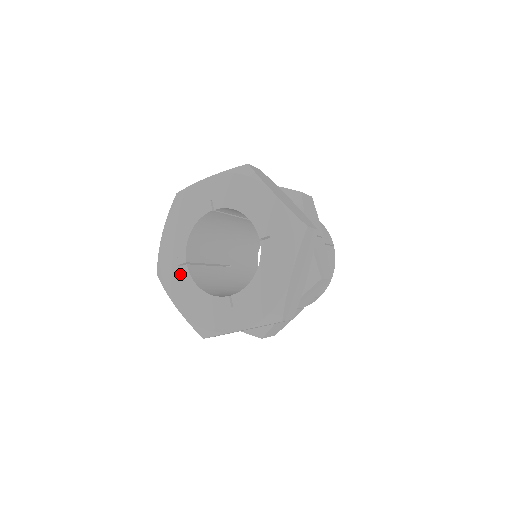
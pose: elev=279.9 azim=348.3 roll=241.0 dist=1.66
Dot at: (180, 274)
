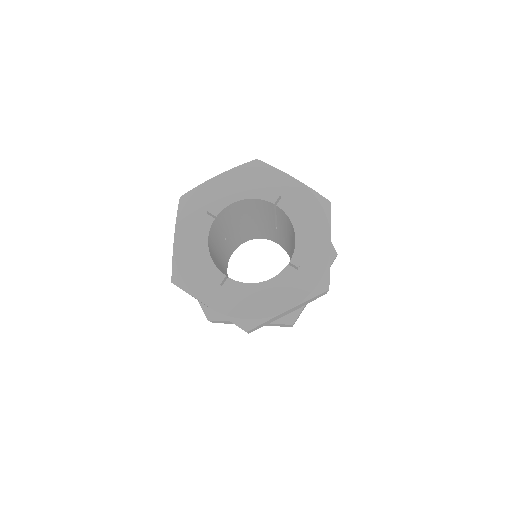
Dot at: (202, 219)
